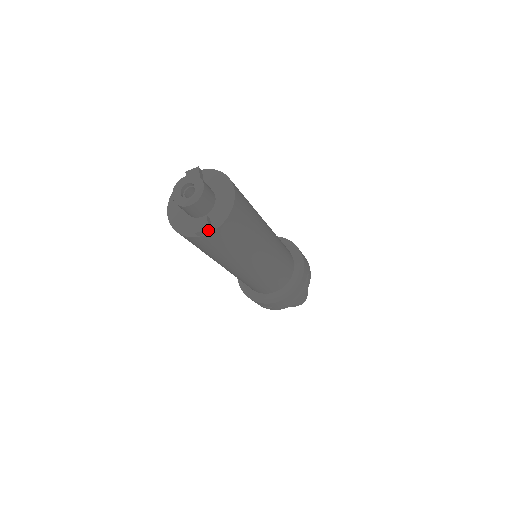
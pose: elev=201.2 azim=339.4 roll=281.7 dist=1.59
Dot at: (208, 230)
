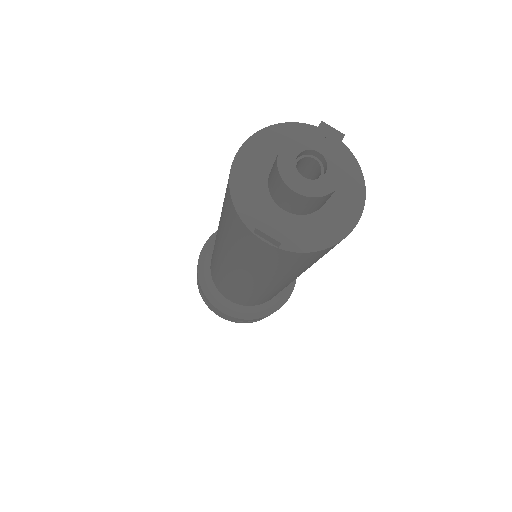
Dot at: (276, 242)
